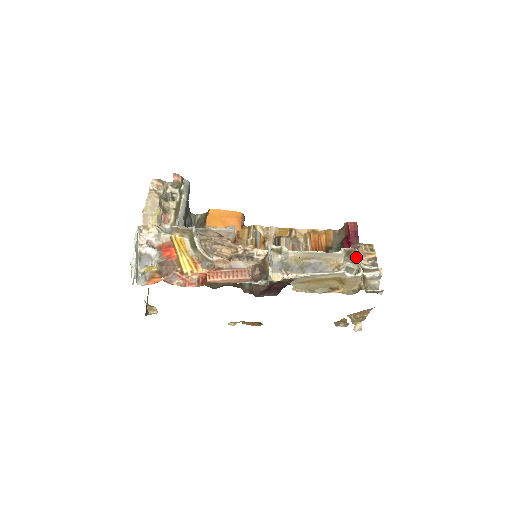
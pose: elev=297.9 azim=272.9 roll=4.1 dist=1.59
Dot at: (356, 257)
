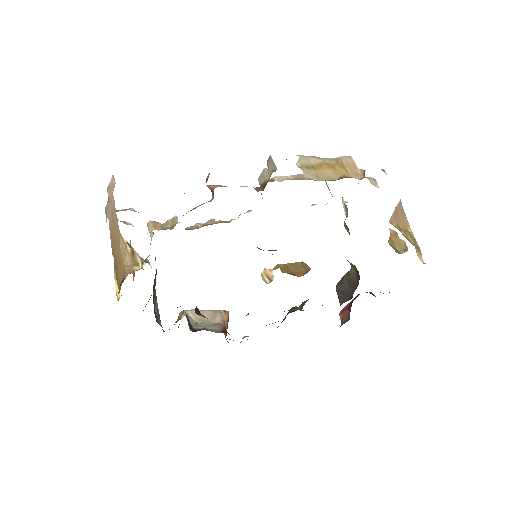
Dot at: occluded
